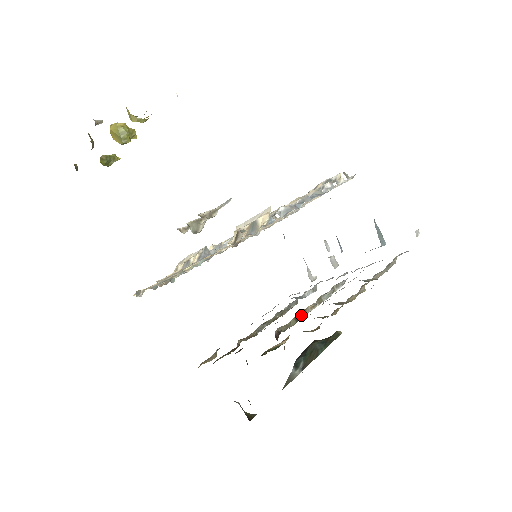
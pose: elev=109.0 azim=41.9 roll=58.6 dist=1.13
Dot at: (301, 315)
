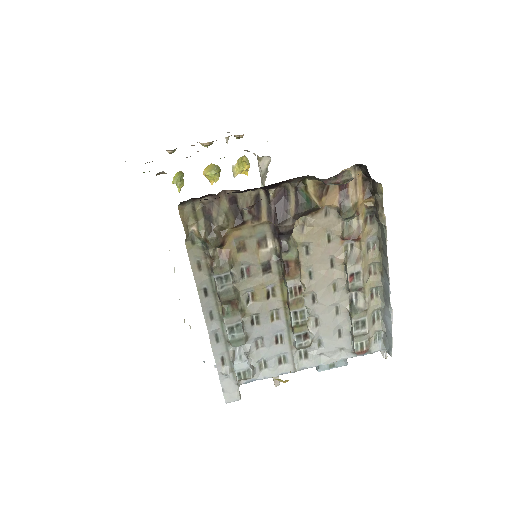
Dot at: (299, 266)
